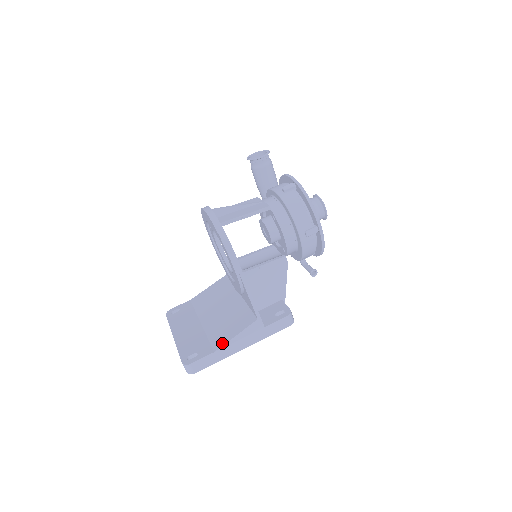
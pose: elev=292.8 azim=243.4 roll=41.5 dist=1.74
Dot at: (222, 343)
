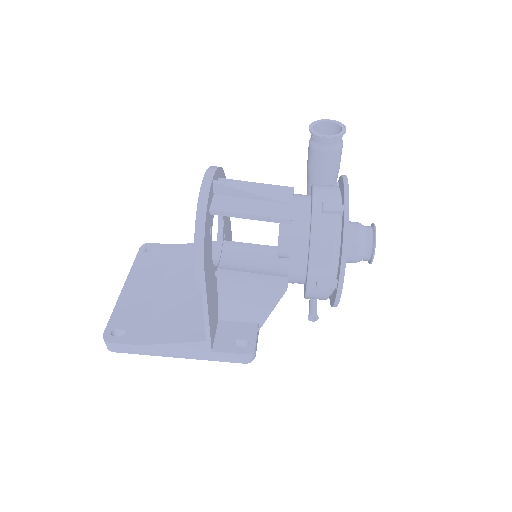
Dot at: (155, 340)
